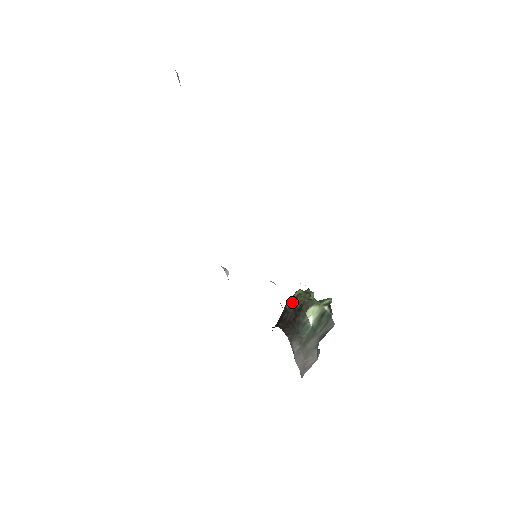
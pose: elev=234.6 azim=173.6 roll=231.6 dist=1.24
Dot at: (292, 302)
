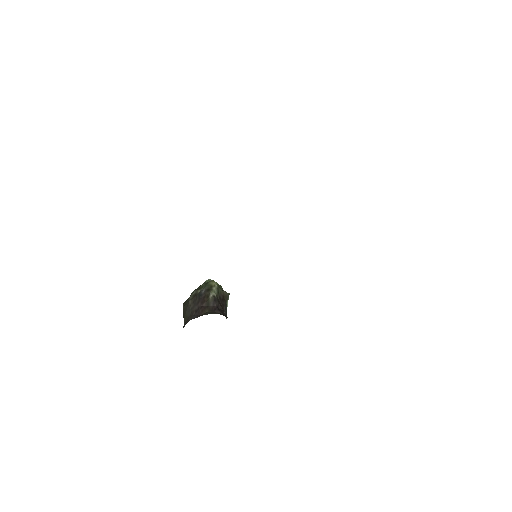
Dot at: (216, 292)
